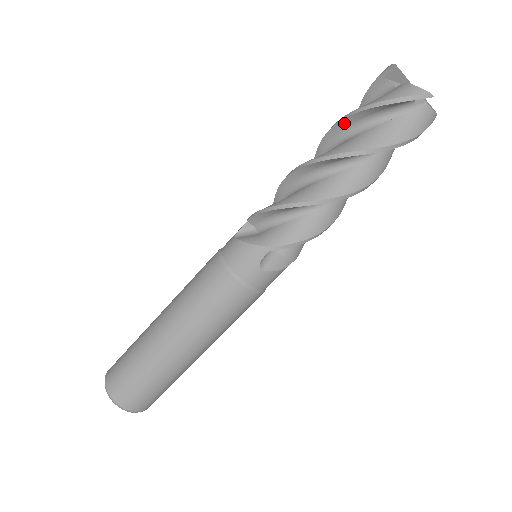
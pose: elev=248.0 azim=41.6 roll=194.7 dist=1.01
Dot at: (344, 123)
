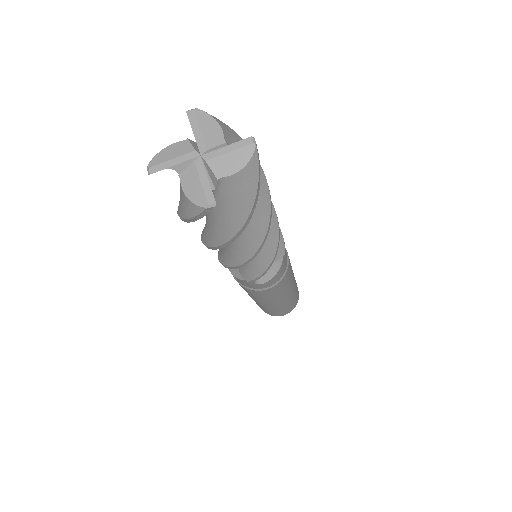
Dot at: occluded
